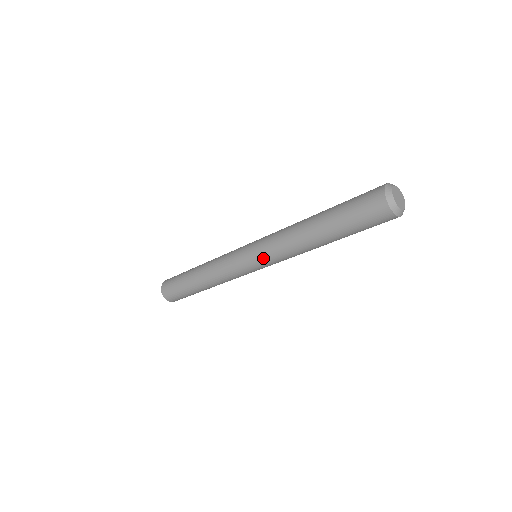
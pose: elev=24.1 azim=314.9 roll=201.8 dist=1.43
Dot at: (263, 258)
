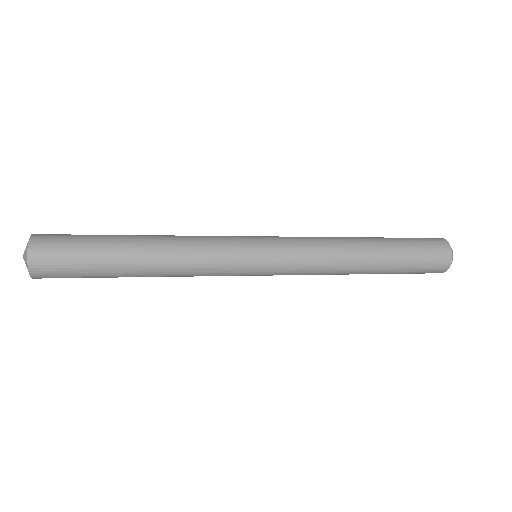
Dot at: (286, 263)
